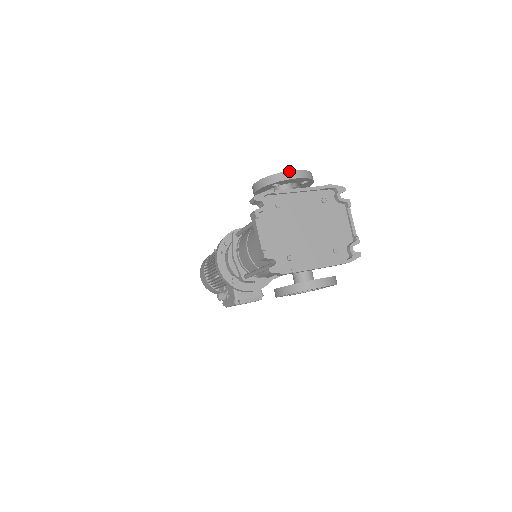
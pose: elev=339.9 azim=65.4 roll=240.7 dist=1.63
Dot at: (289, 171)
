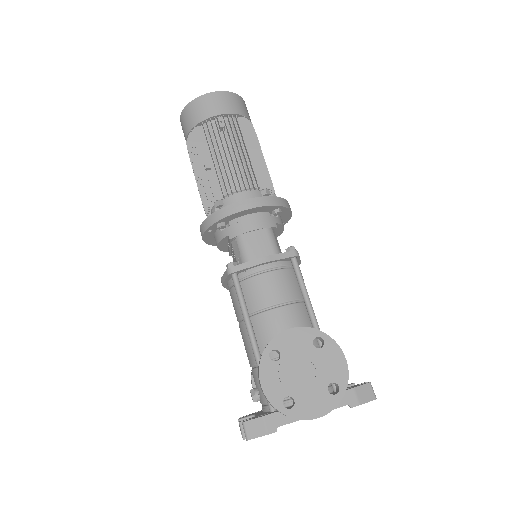
Dot at: occluded
